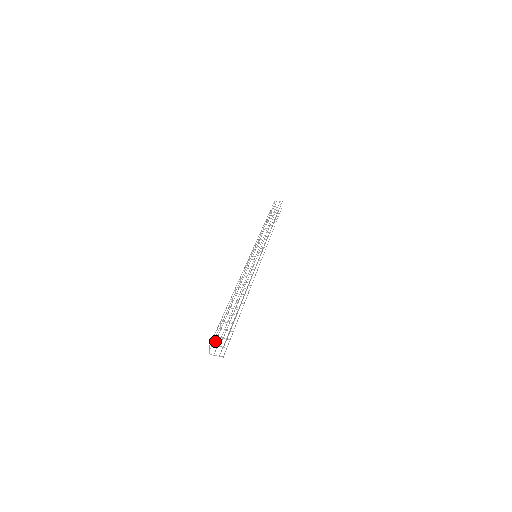
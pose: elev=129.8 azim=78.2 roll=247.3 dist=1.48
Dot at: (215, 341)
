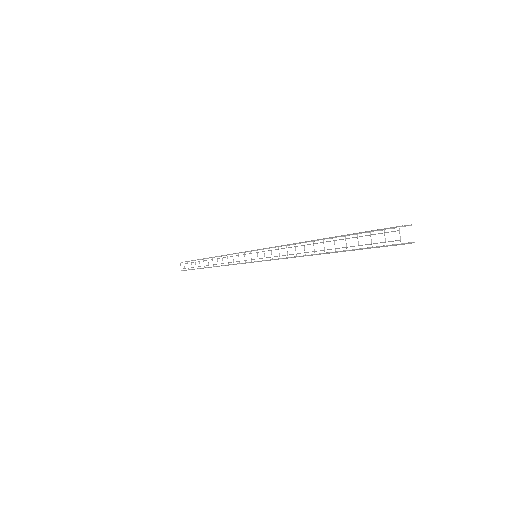
Dot at: (397, 226)
